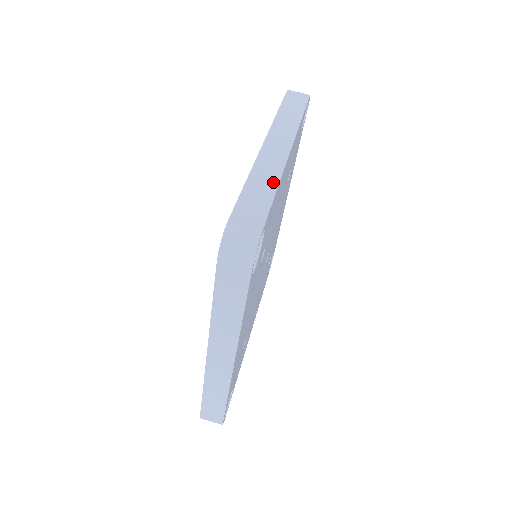
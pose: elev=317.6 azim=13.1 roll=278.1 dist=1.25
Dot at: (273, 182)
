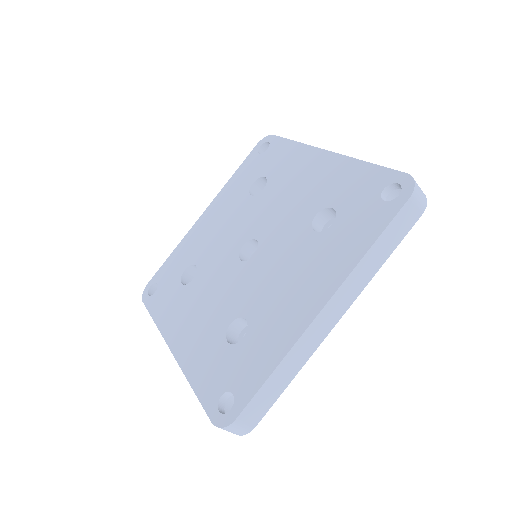
Dot at: occluded
